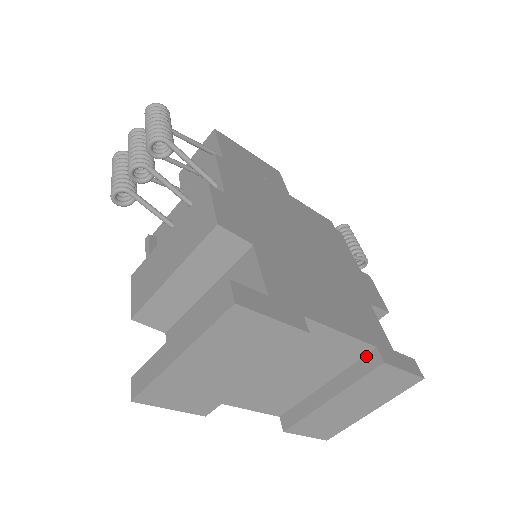
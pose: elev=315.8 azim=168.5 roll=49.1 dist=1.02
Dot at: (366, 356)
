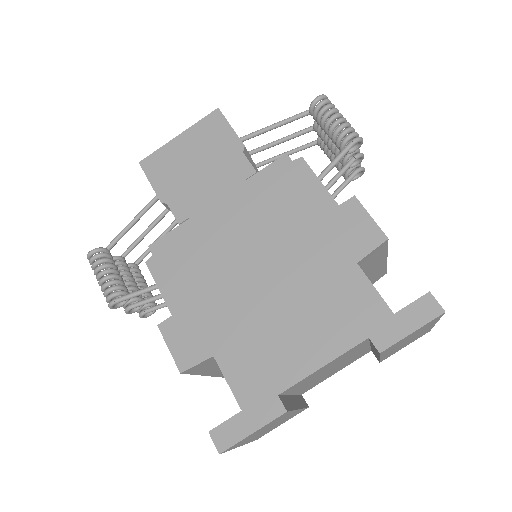
Dot at: occluded
